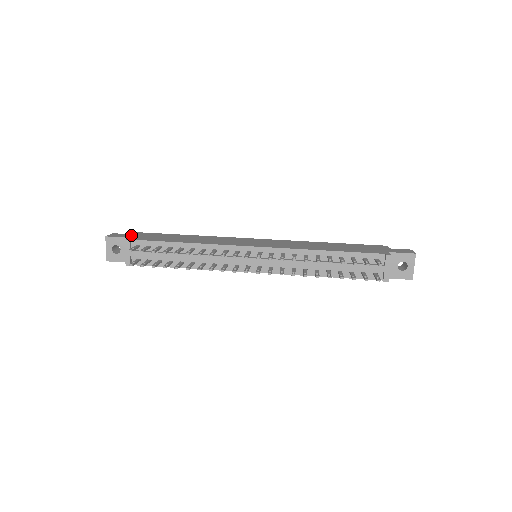
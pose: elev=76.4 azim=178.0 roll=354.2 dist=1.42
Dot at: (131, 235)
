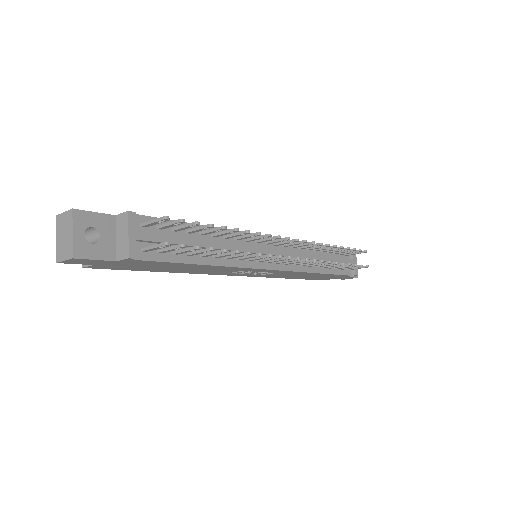
Dot at: occluded
